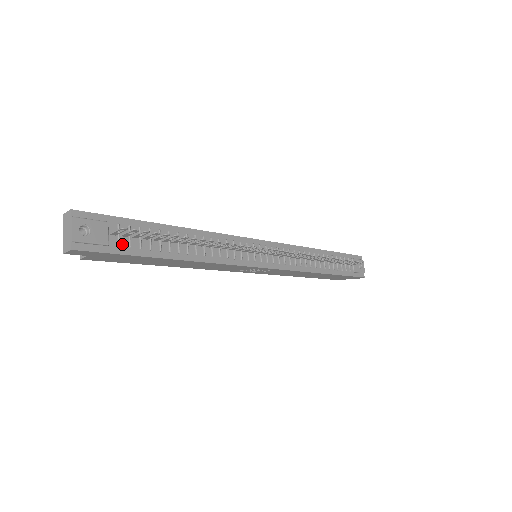
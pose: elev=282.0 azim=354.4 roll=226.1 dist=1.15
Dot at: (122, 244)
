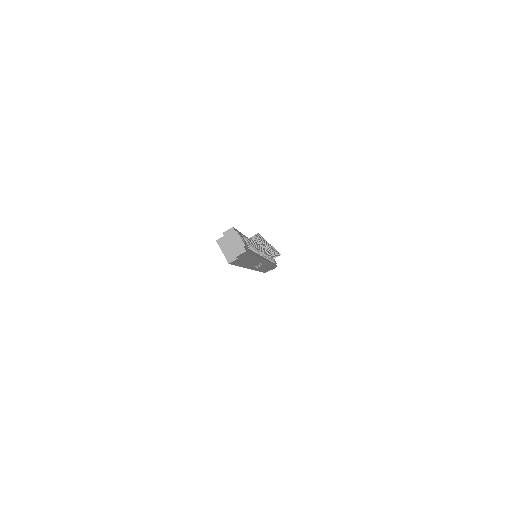
Dot at: occluded
